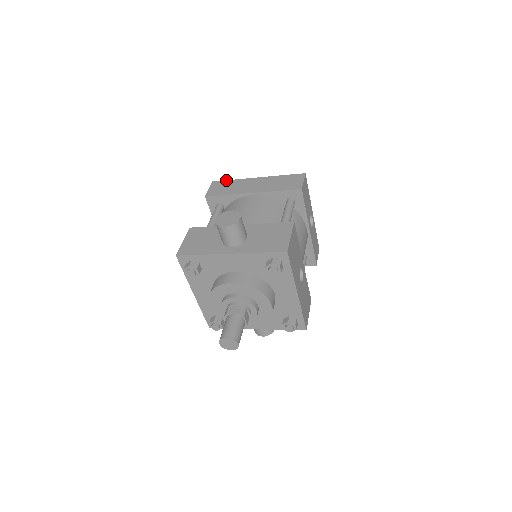
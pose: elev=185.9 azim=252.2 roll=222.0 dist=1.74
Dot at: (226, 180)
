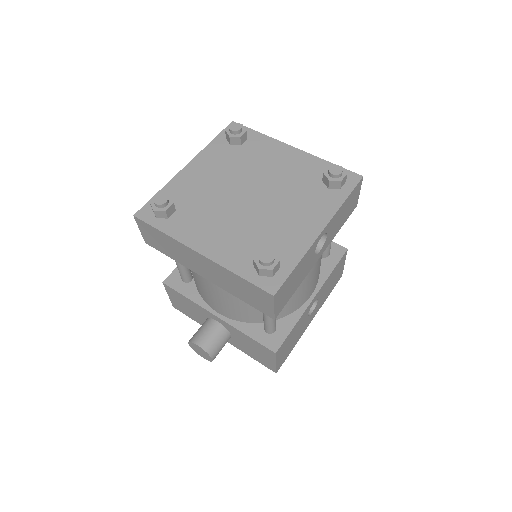
Dot at: (152, 228)
